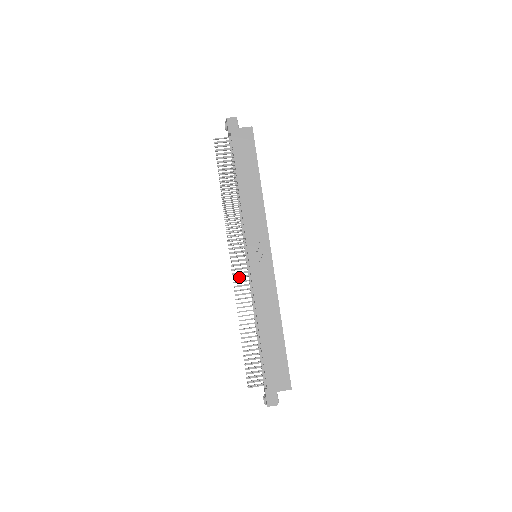
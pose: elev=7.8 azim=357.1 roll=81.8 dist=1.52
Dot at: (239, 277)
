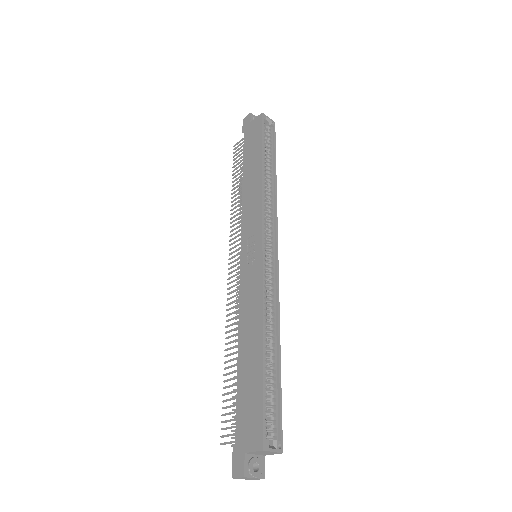
Dot at: (232, 286)
